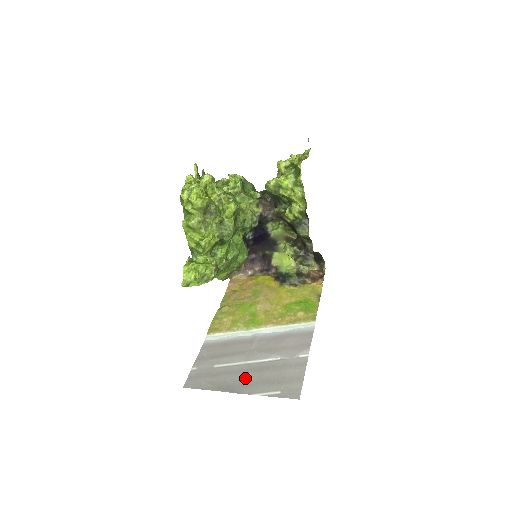
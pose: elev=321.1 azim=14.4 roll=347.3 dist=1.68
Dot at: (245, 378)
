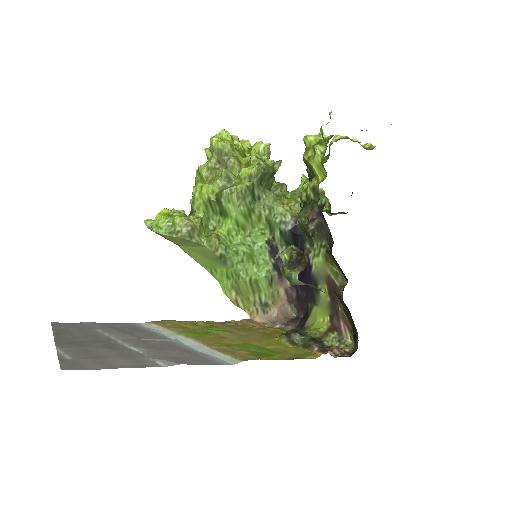
Dot at: (86, 341)
